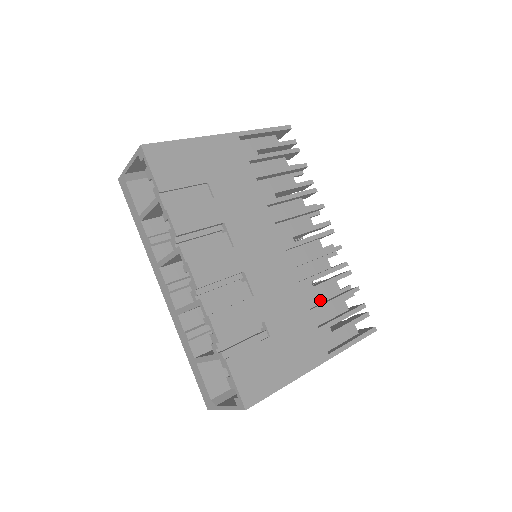
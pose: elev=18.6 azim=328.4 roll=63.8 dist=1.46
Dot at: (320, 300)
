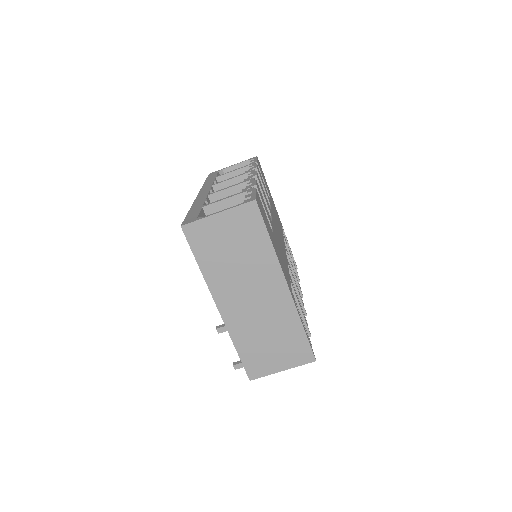
Dot at: occluded
